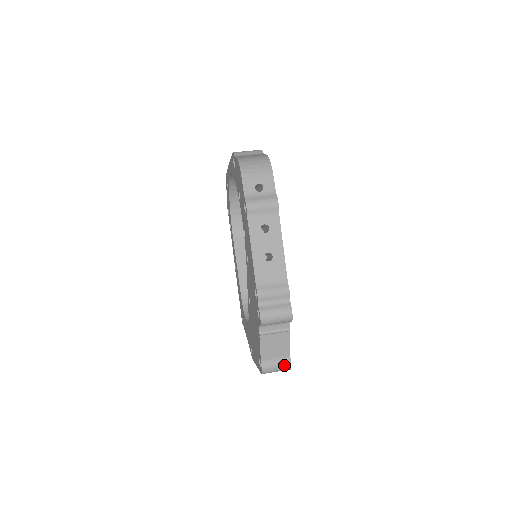
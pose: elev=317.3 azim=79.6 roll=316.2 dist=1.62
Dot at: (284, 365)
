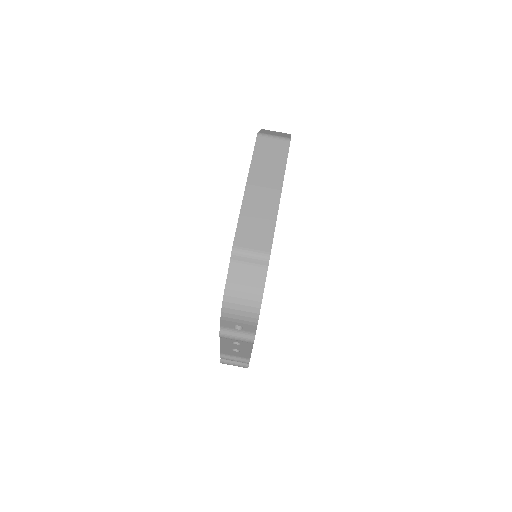
Dot at: occluded
